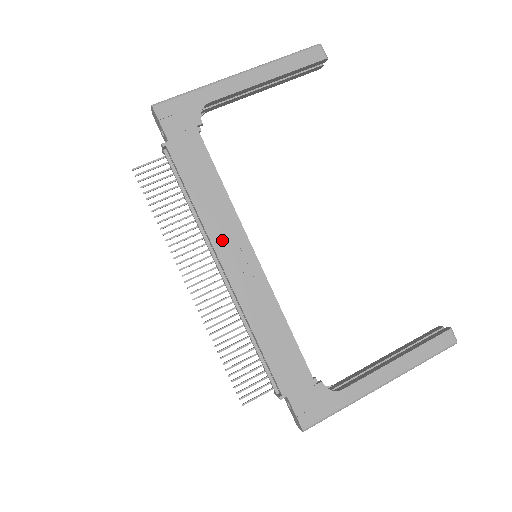
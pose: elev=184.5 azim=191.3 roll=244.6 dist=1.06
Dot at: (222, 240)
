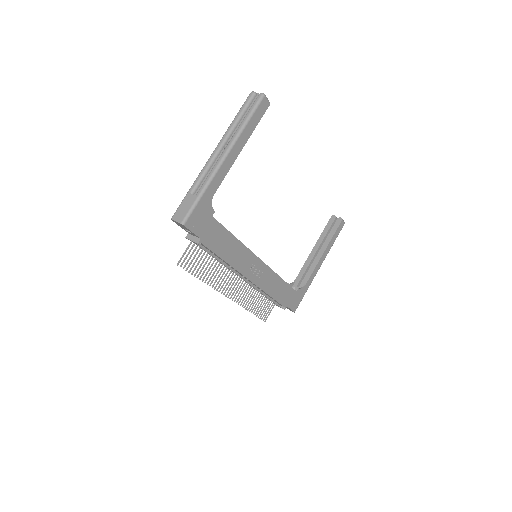
Dot at: (244, 267)
